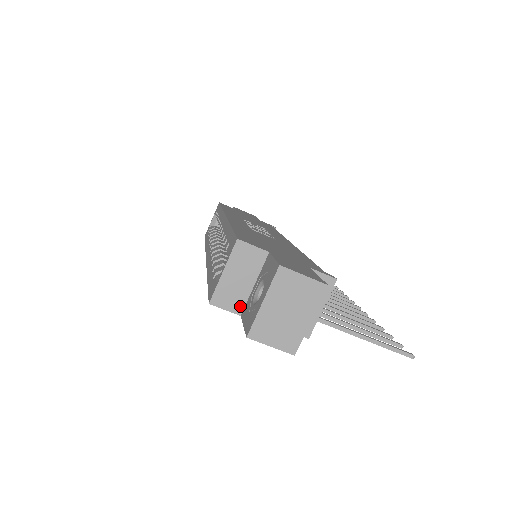
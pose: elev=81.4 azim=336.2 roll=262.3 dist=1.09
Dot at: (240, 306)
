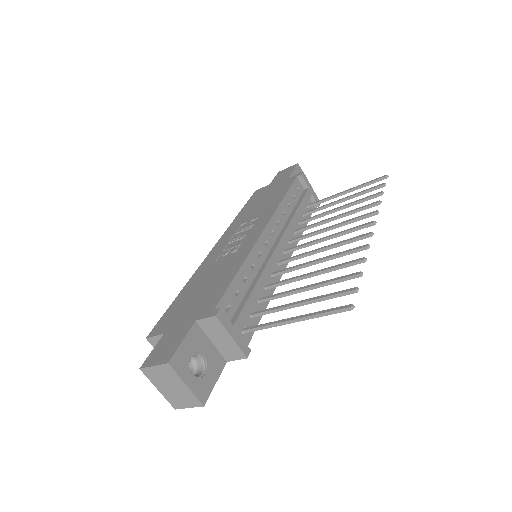
Dot at: occluded
